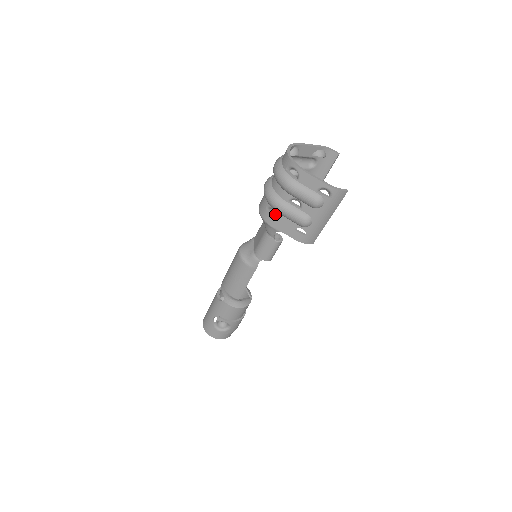
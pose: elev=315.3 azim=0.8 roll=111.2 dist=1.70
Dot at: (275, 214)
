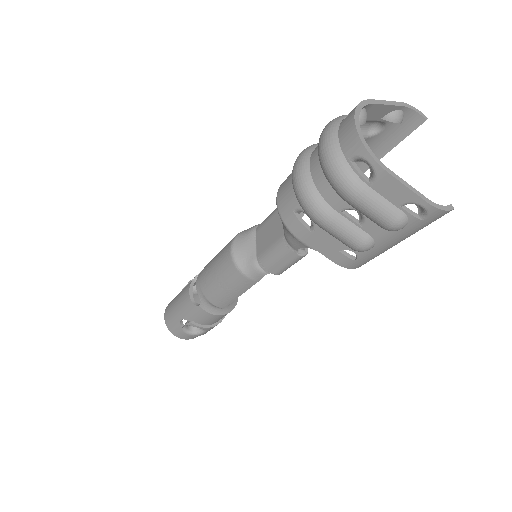
Dot at: occluded
